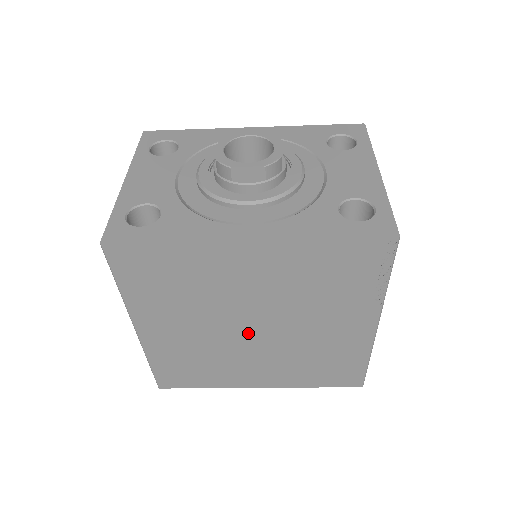
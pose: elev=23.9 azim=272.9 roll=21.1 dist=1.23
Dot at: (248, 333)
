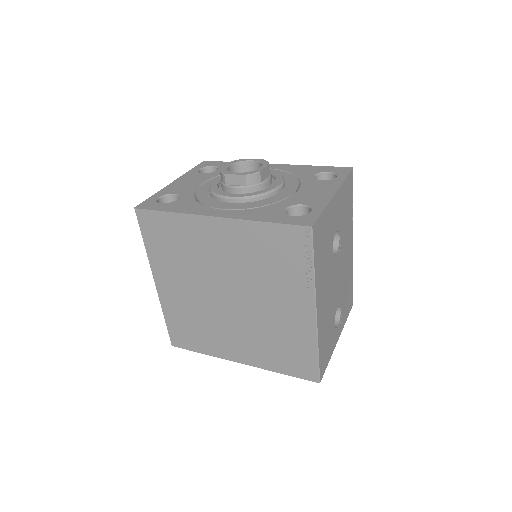
Dot at: (225, 301)
